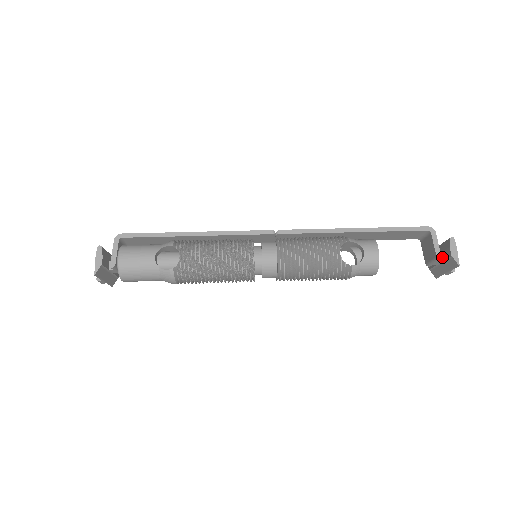
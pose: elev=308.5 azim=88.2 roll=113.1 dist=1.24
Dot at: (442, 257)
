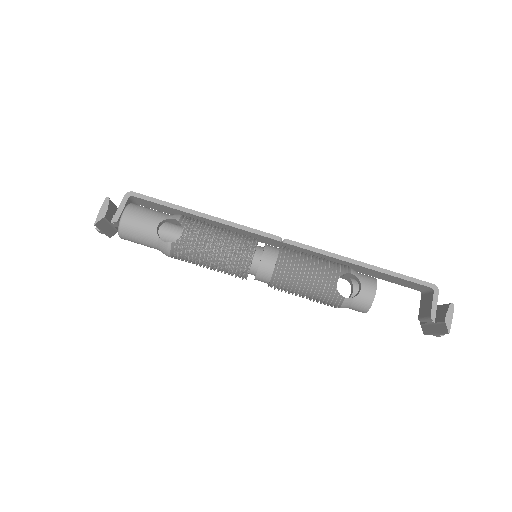
Dot at: (436, 318)
